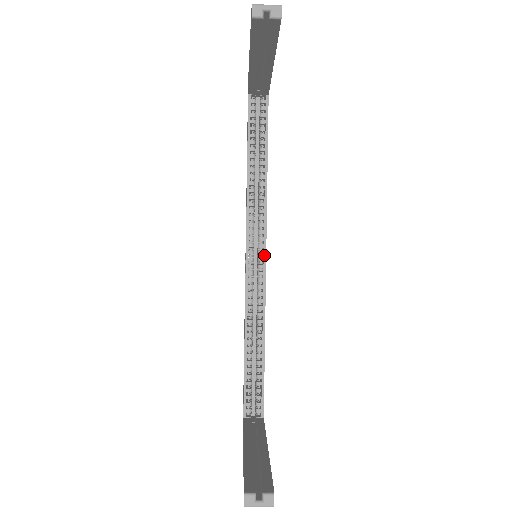
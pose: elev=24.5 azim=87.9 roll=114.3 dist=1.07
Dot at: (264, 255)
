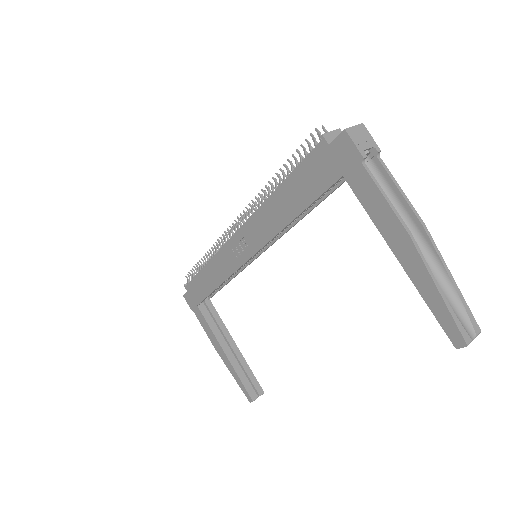
Dot at: occluded
